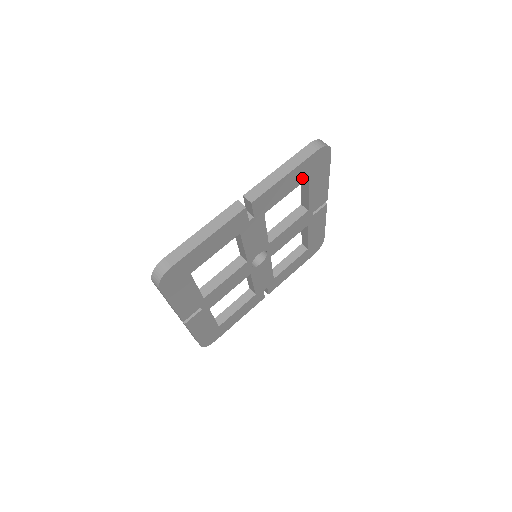
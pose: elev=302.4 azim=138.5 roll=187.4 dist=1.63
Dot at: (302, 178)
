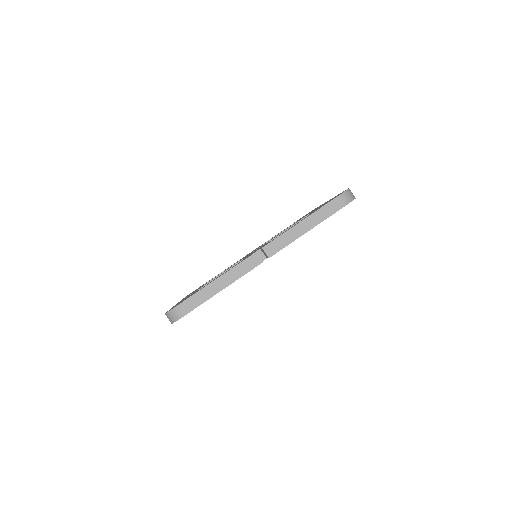
Dot at: occluded
